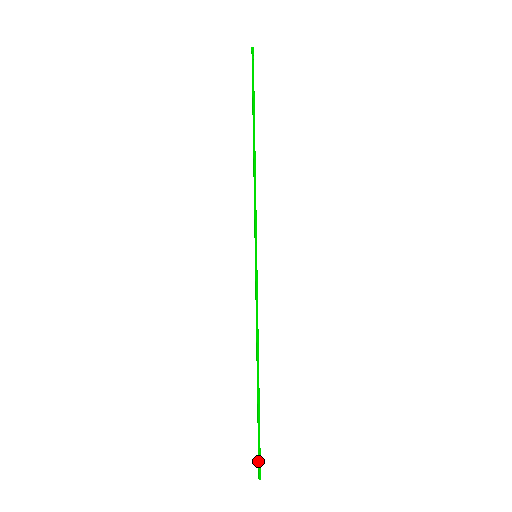
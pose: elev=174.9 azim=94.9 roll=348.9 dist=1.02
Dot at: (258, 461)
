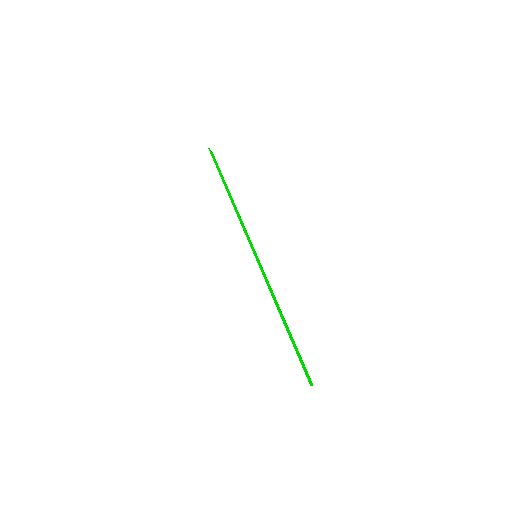
Dot at: (308, 374)
